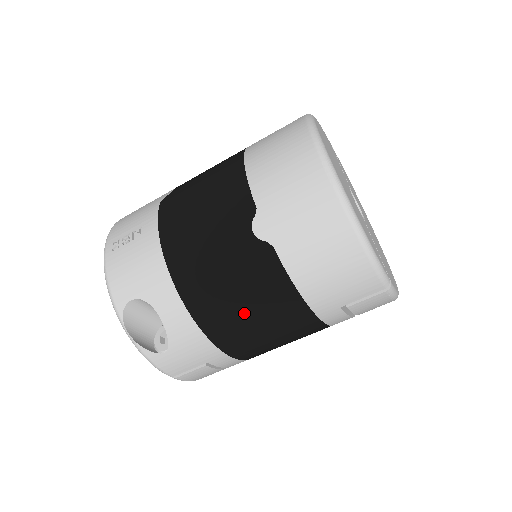
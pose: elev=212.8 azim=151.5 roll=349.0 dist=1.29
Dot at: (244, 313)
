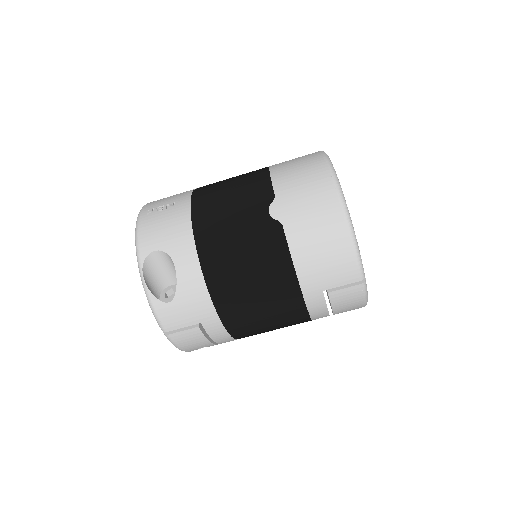
Dot at: (246, 277)
